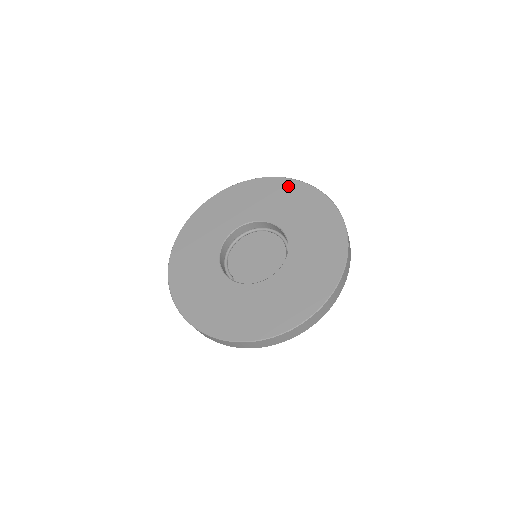
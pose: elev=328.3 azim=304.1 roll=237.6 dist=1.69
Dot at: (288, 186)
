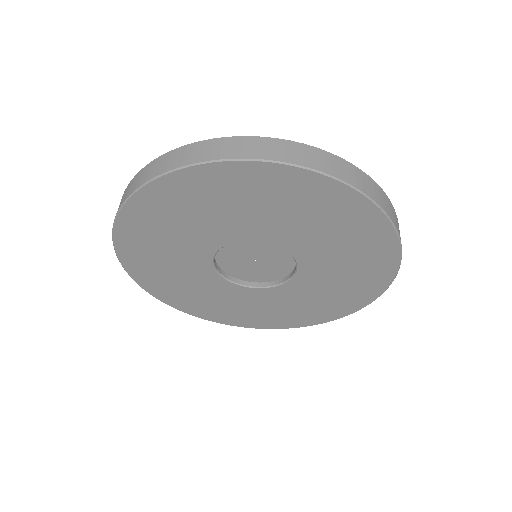
Dot at: occluded
